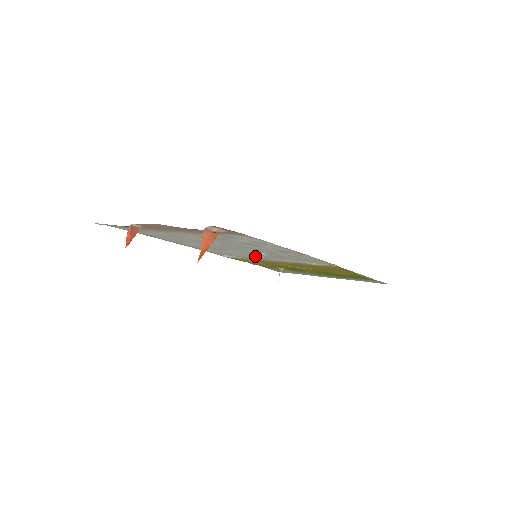
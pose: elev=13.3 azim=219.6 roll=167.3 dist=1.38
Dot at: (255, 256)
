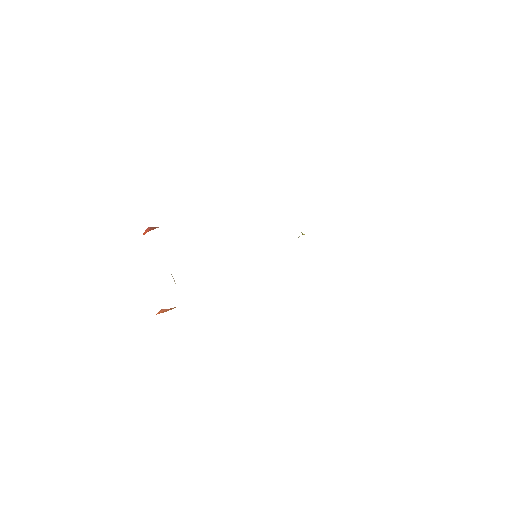
Dot at: occluded
